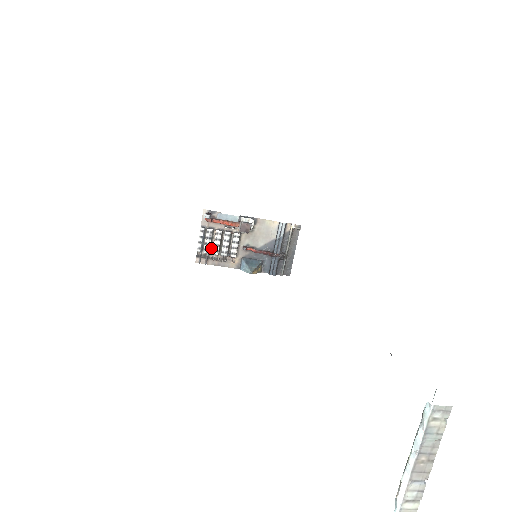
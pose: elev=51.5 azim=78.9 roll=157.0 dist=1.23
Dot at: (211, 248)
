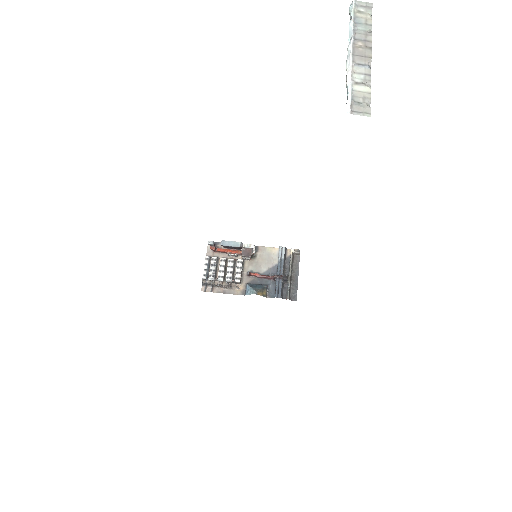
Dot at: (216, 276)
